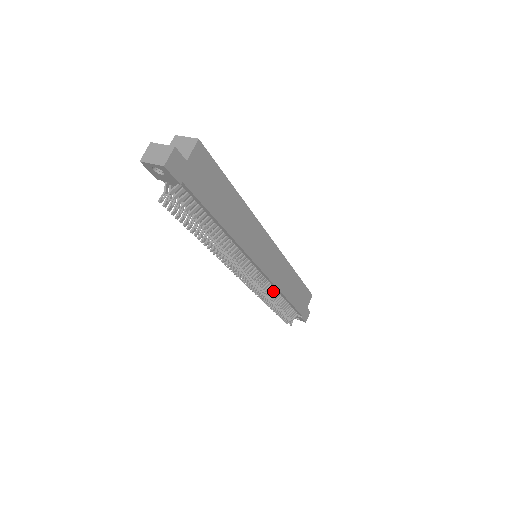
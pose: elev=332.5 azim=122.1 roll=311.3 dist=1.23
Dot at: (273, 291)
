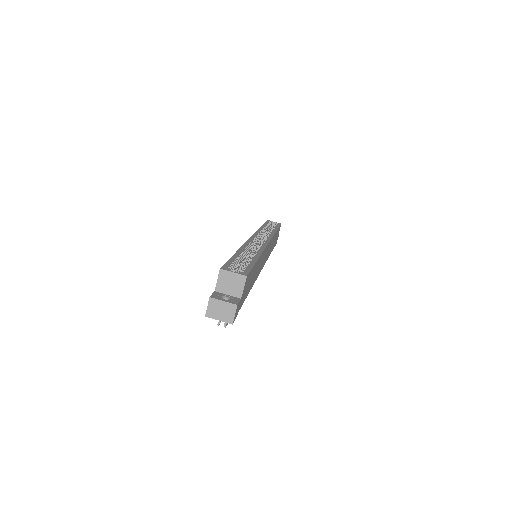
Dot at: occluded
